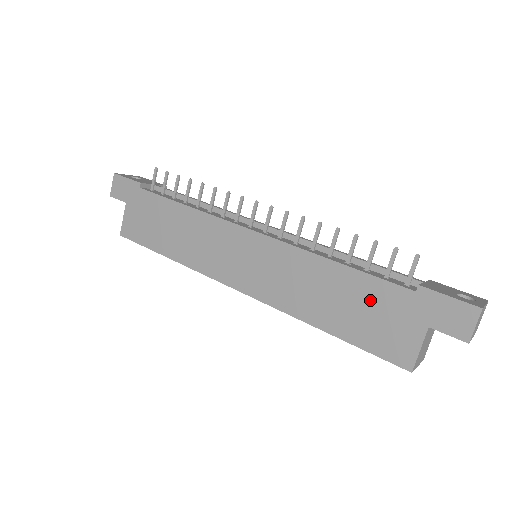
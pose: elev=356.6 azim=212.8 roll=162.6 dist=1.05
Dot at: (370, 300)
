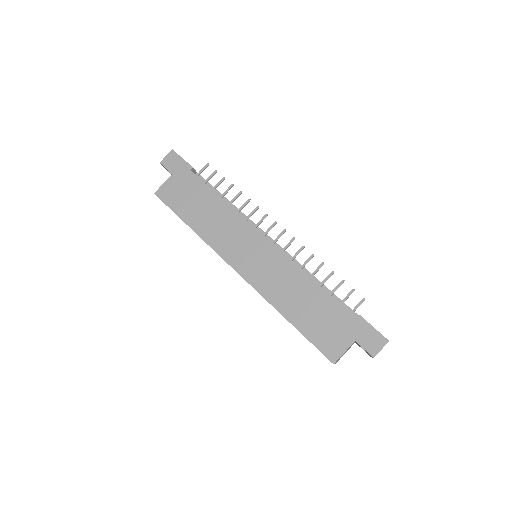
Dot at: (327, 313)
